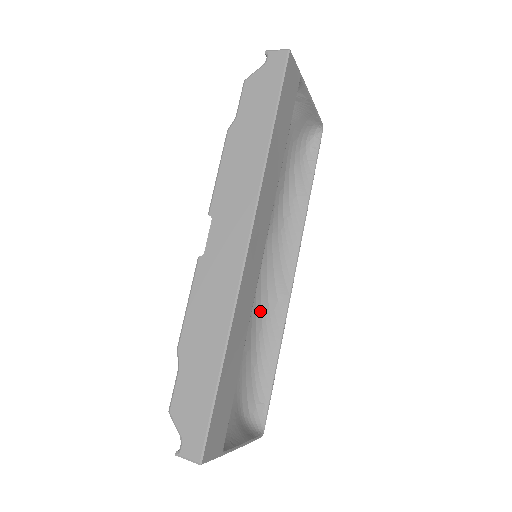
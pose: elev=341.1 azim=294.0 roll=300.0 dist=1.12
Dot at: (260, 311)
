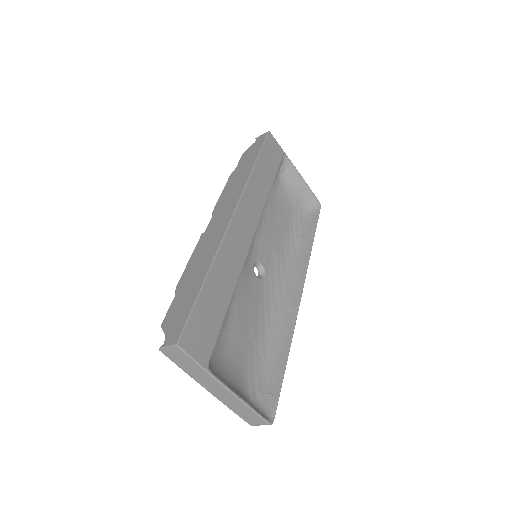
Dot at: (269, 316)
